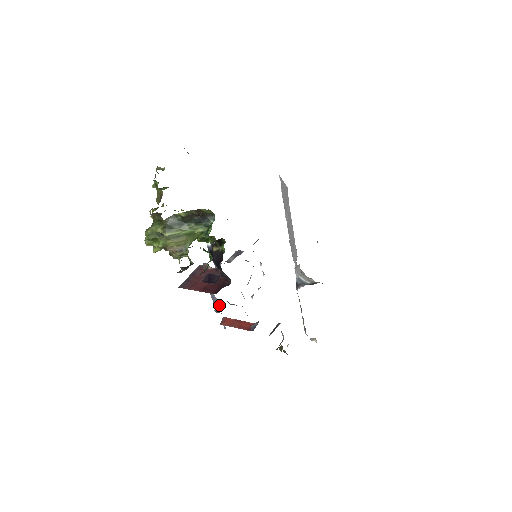
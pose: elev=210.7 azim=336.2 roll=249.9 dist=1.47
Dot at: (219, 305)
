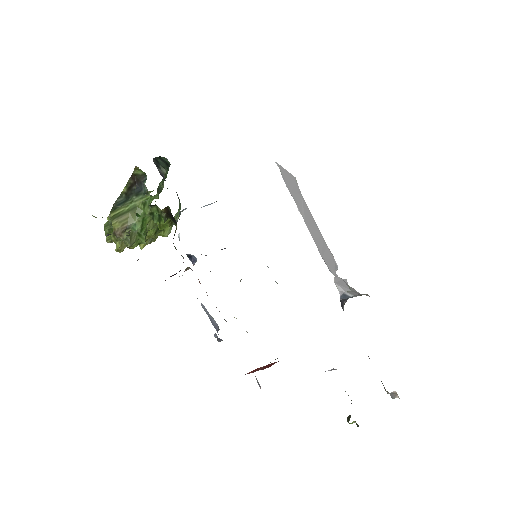
Dot at: (219, 329)
